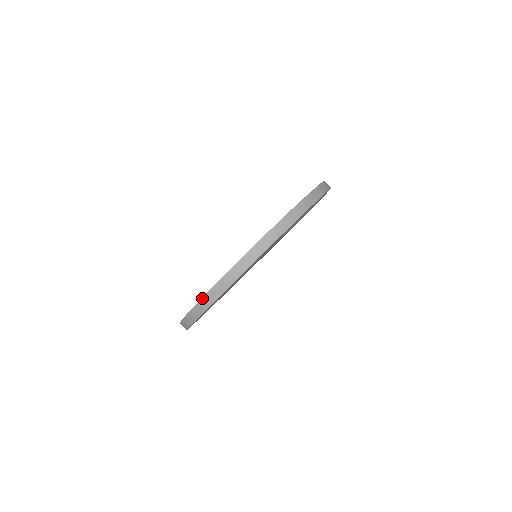
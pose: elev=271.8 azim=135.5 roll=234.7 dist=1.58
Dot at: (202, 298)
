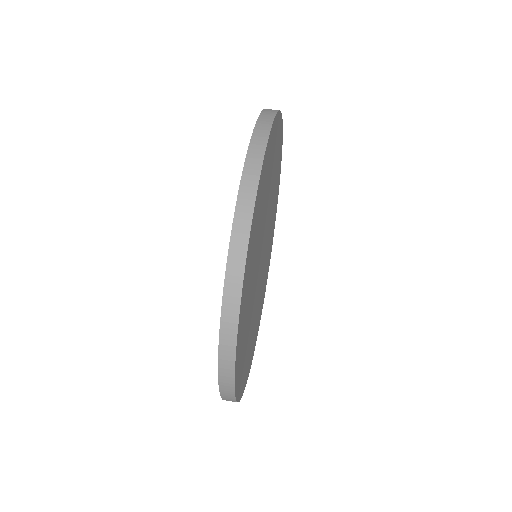
Dot at: (242, 173)
